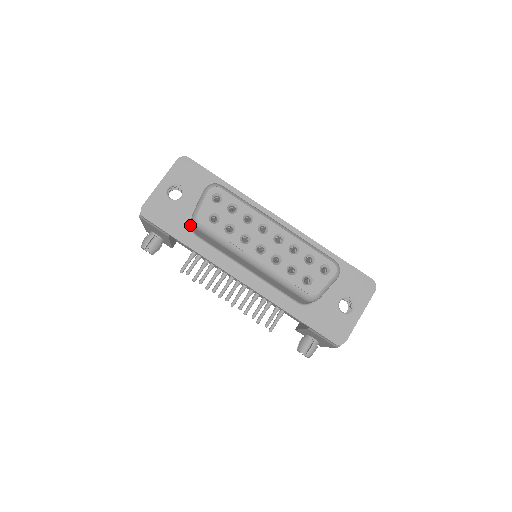
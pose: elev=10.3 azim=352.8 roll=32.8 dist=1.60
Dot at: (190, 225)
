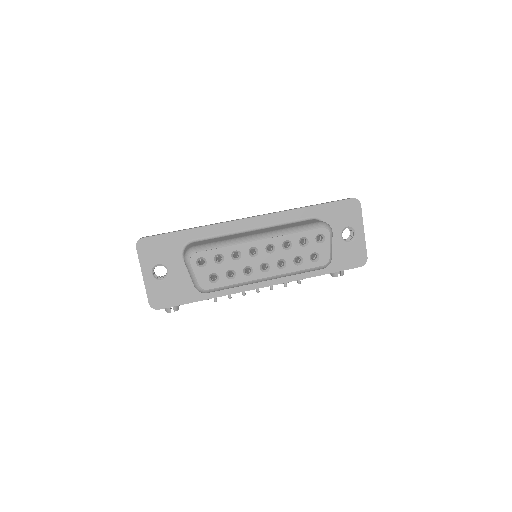
Dot at: occluded
